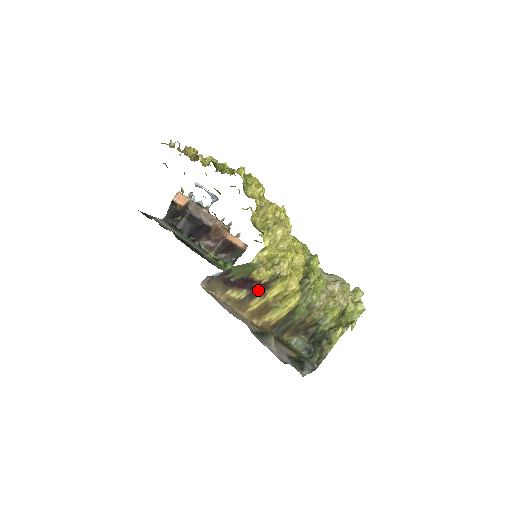
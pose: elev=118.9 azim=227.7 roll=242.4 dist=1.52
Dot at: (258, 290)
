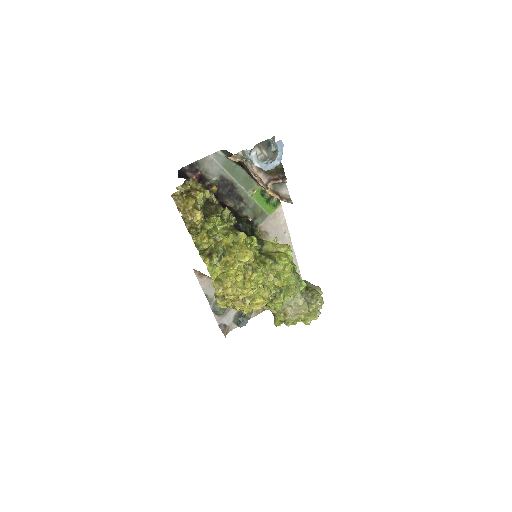
Dot at: occluded
